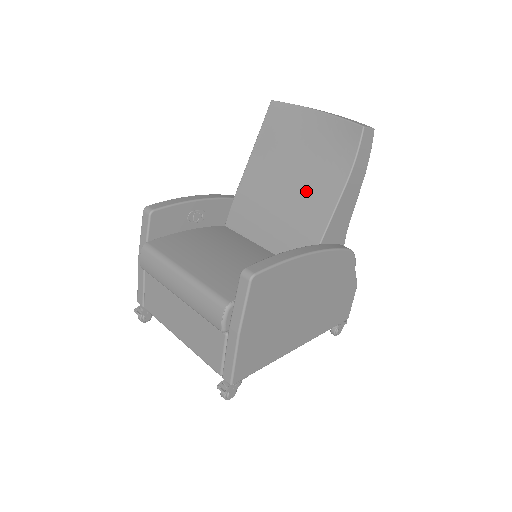
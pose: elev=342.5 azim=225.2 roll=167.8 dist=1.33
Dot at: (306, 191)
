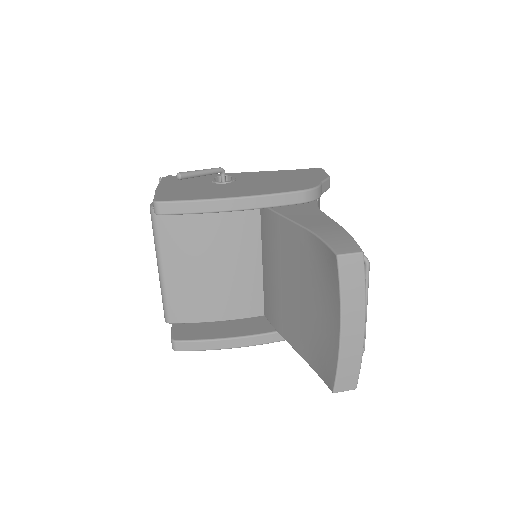
Dot at: (294, 314)
